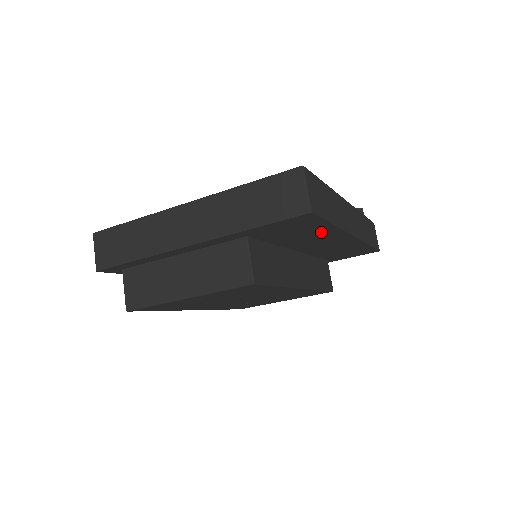
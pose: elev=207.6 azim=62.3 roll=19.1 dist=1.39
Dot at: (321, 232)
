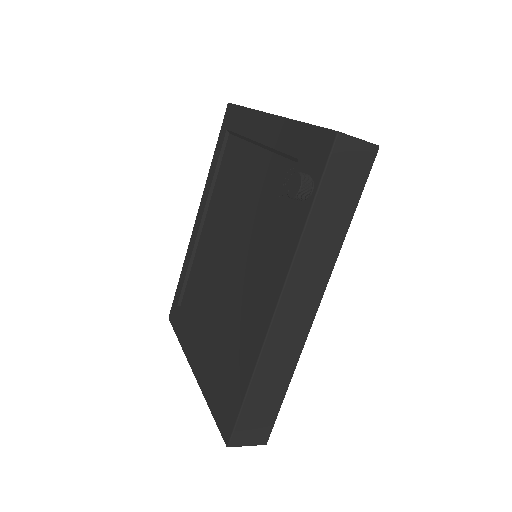
Dot at: occluded
